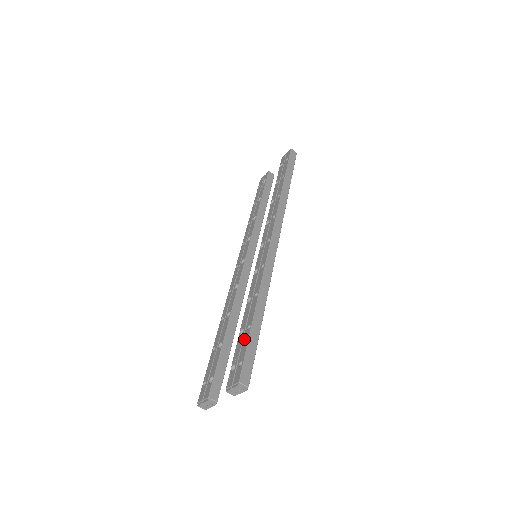
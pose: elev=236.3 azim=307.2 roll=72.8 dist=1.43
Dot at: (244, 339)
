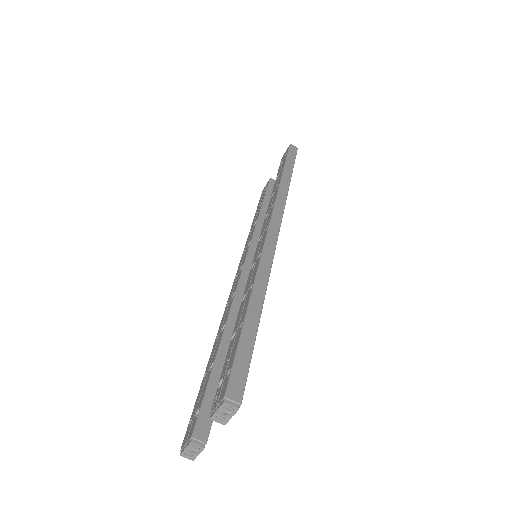
Dot at: (234, 342)
